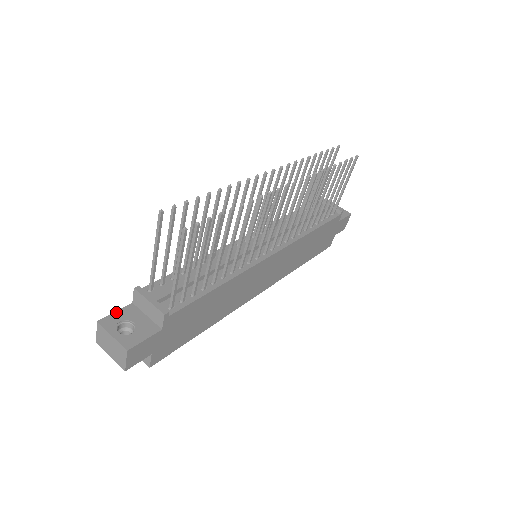
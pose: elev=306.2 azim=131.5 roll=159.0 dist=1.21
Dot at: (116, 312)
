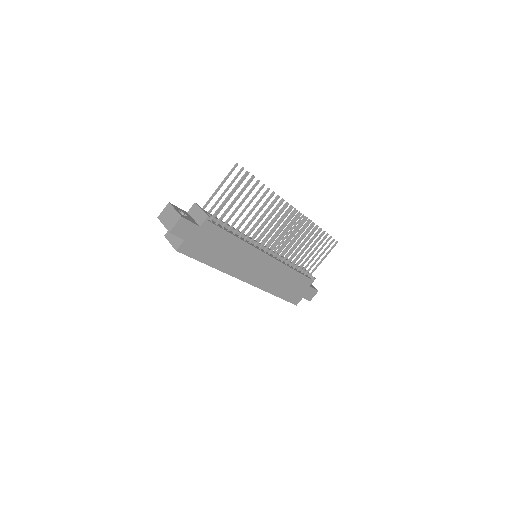
Dot at: (179, 208)
